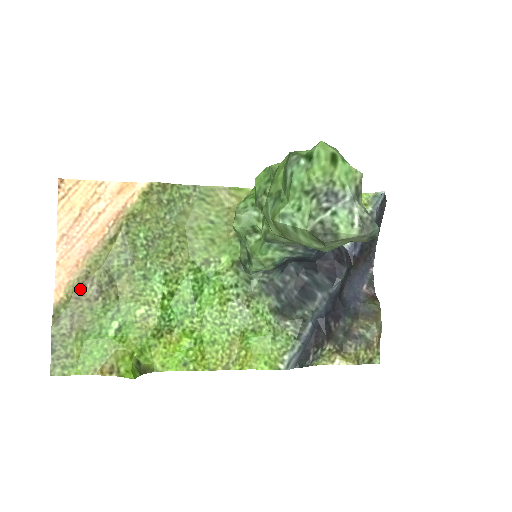
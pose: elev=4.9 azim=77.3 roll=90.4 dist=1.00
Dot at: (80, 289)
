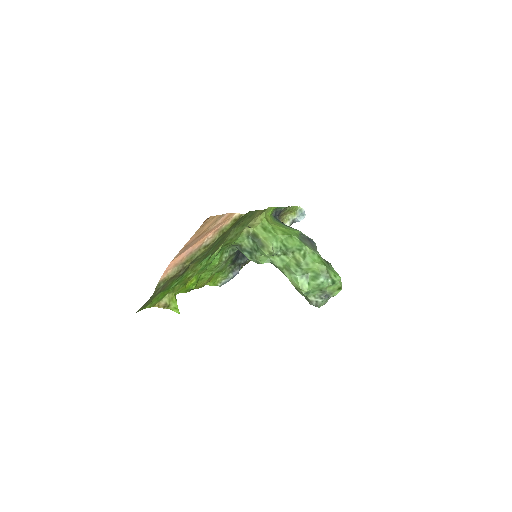
Dot at: (177, 274)
